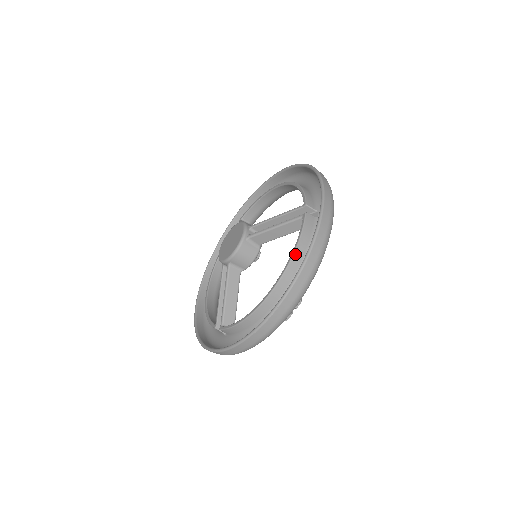
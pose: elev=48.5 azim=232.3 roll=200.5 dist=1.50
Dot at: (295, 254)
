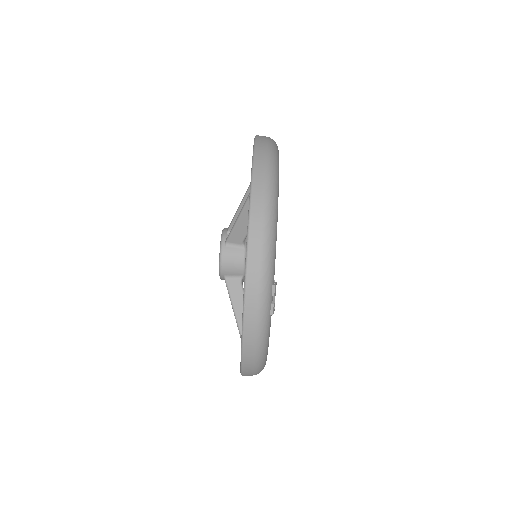
Dot at: occluded
